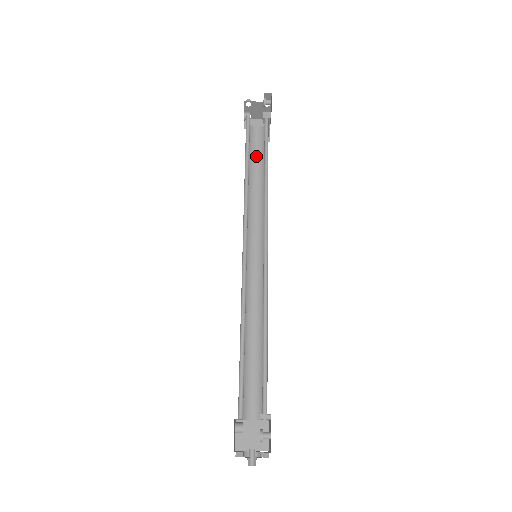
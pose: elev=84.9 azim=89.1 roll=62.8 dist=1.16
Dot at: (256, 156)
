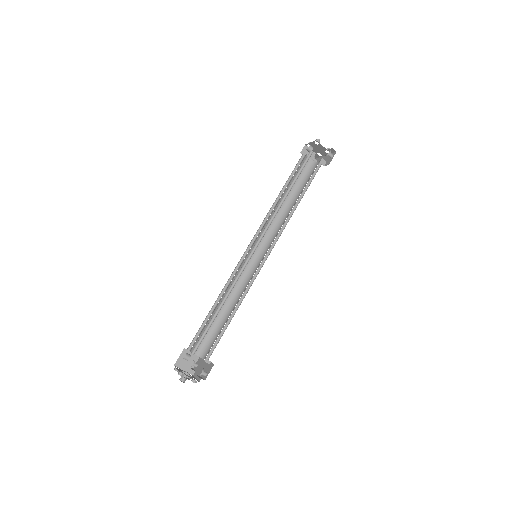
Dot at: (296, 181)
